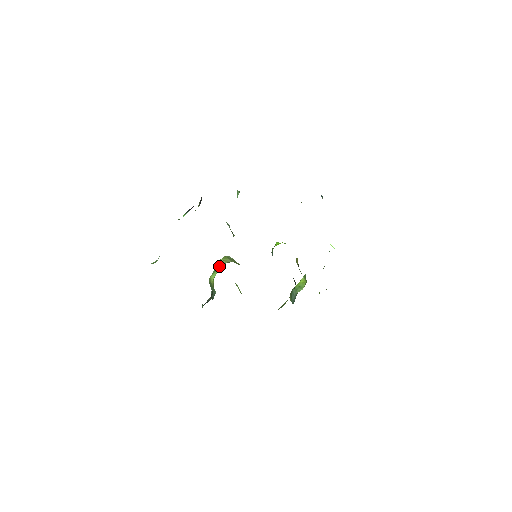
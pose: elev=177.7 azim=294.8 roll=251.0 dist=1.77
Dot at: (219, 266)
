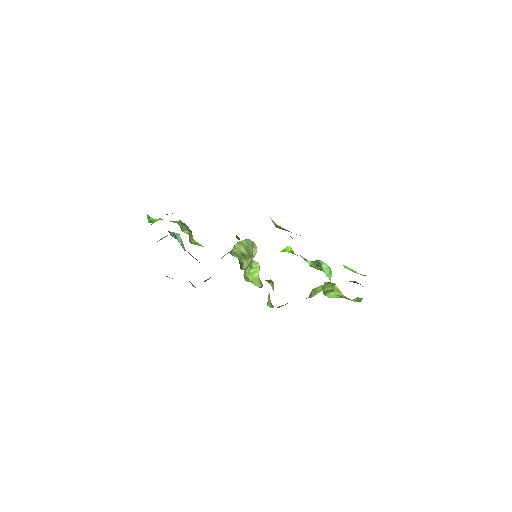
Dot at: (232, 249)
